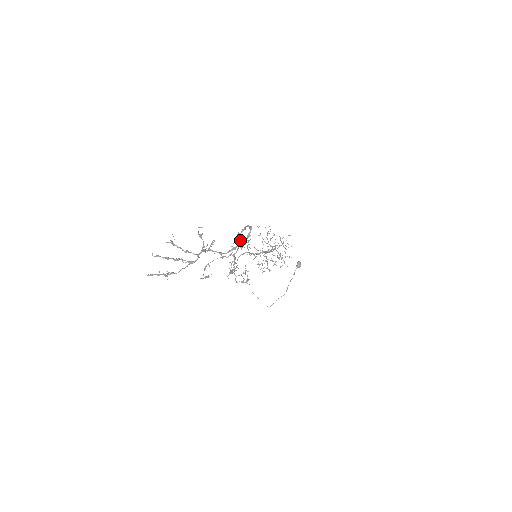
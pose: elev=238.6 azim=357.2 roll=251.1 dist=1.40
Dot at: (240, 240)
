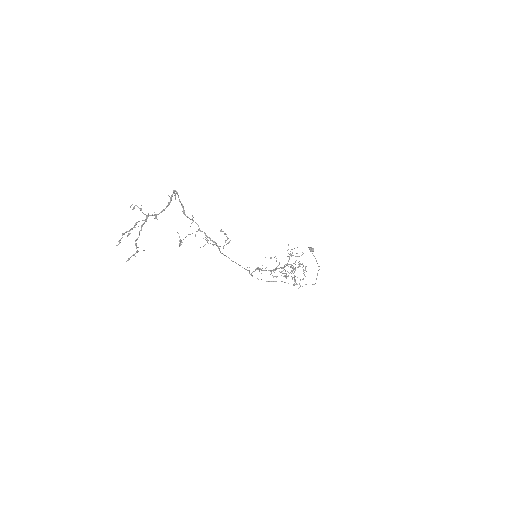
Dot at: occluded
